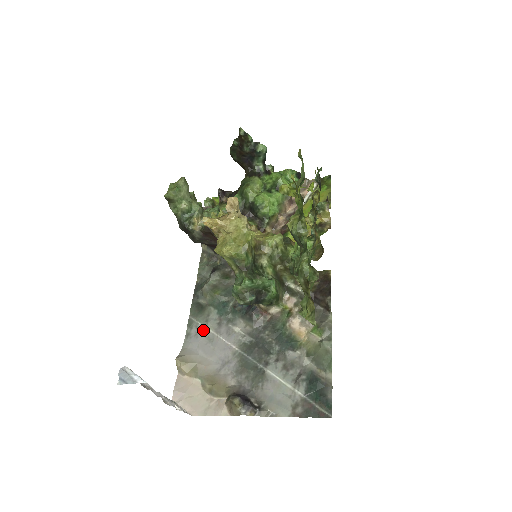
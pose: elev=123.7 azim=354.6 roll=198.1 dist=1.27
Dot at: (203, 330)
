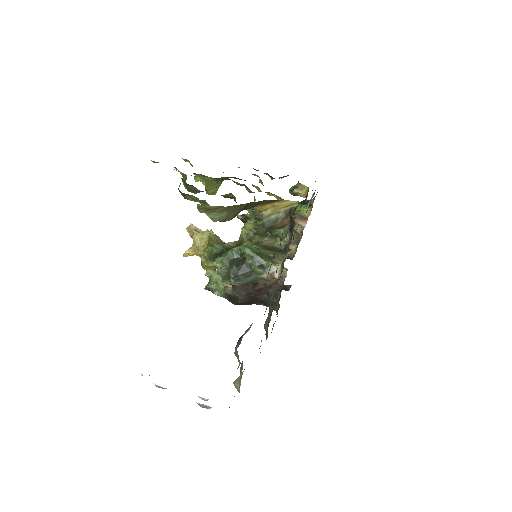
Dot at: occluded
